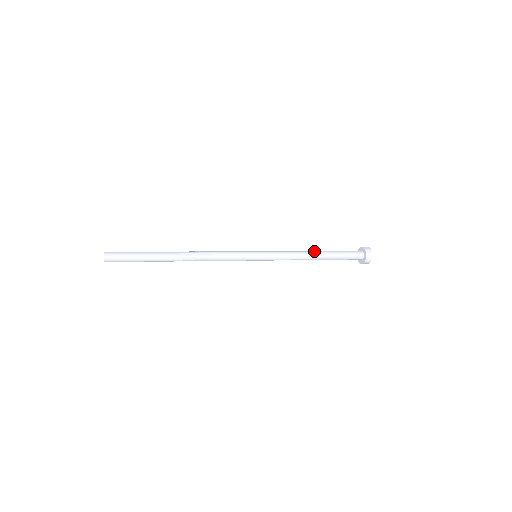
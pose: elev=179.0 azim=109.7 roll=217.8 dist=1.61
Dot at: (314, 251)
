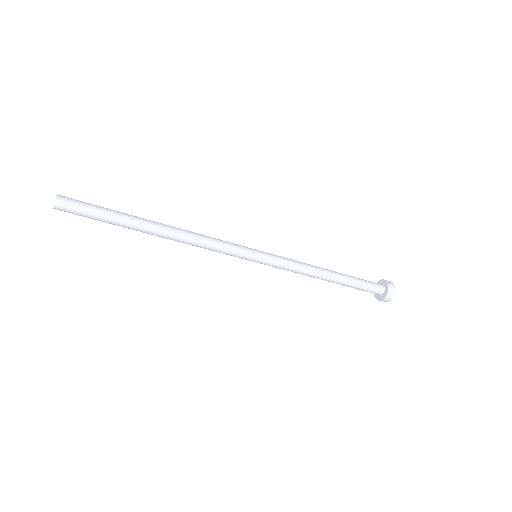
Dot at: occluded
